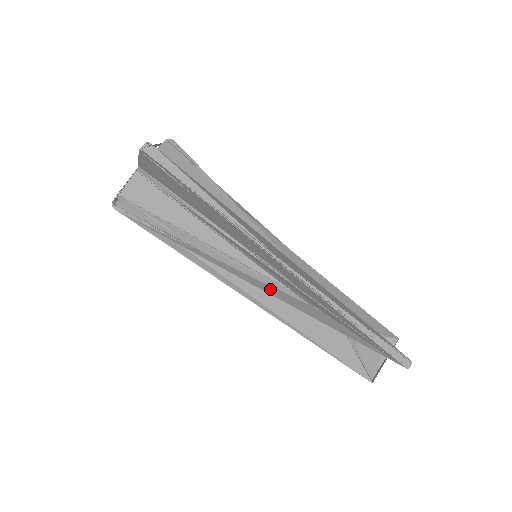
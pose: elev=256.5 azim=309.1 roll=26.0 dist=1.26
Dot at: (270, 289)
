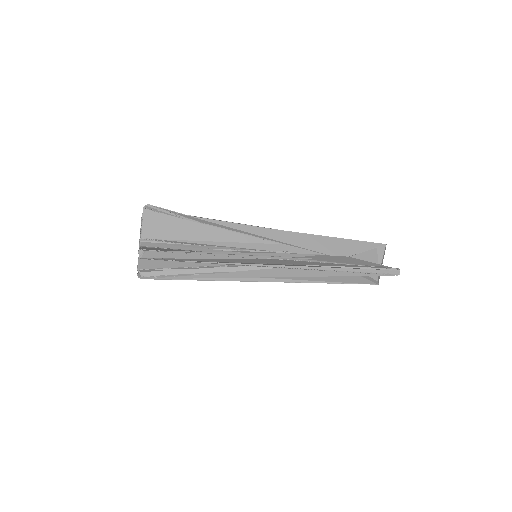
Dot at: (277, 272)
